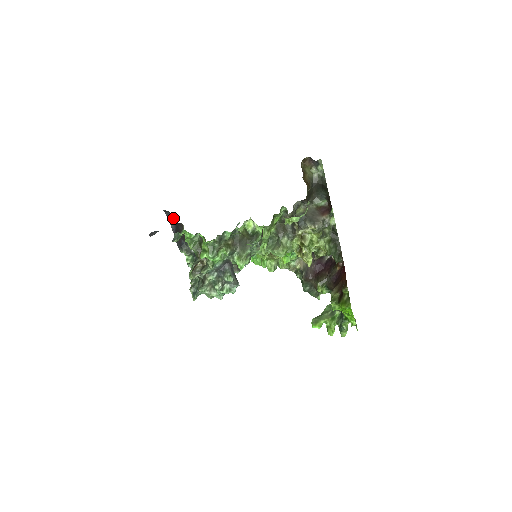
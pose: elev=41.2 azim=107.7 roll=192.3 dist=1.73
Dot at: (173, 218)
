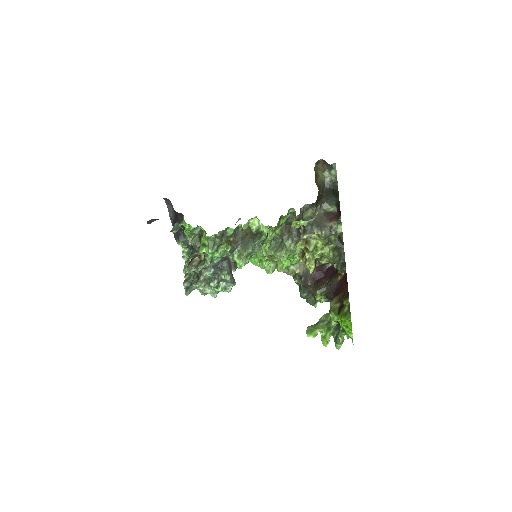
Dot at: (172, 207)
